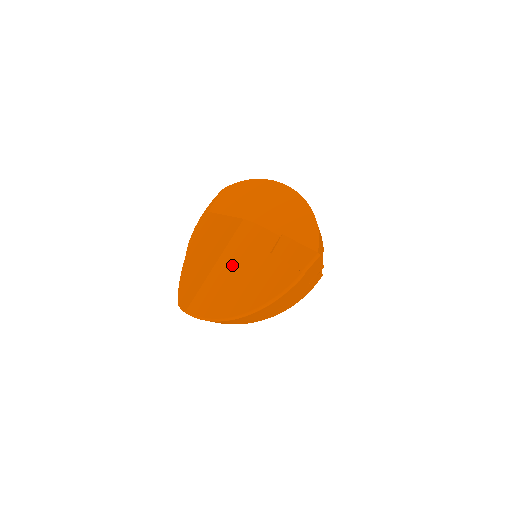
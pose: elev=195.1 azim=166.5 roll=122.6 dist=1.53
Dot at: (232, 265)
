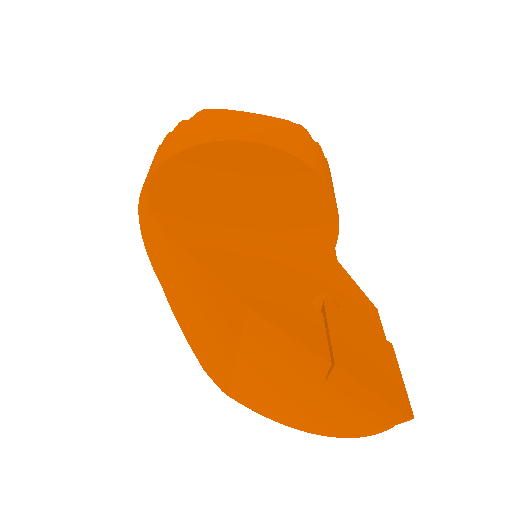
Dot at: (267, 370)
